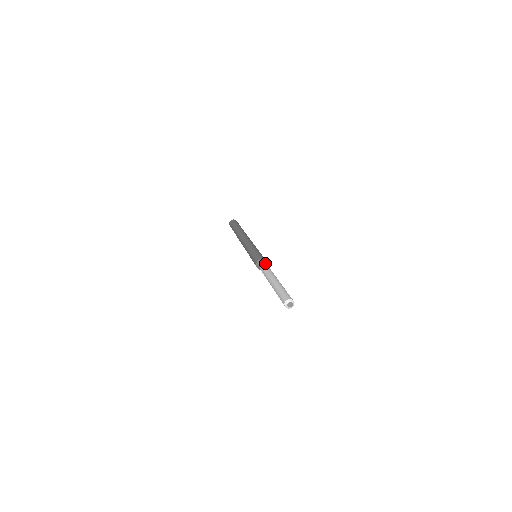
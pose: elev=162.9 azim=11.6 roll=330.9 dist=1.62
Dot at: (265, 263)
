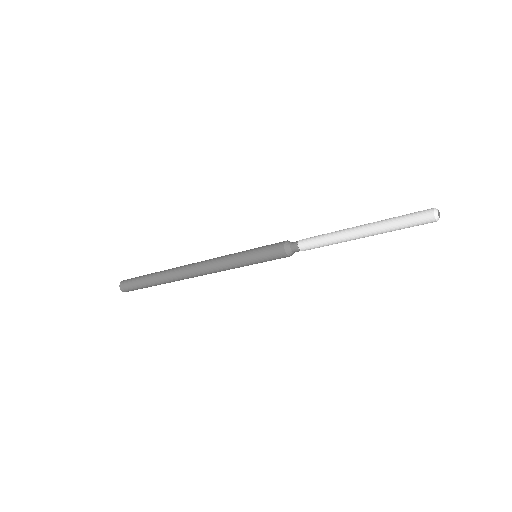
Dot at: occluded
